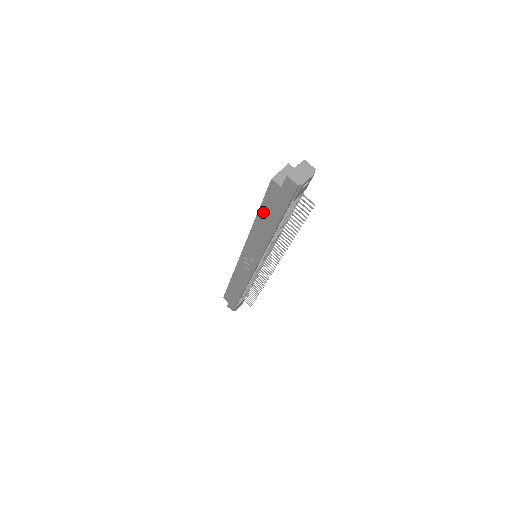
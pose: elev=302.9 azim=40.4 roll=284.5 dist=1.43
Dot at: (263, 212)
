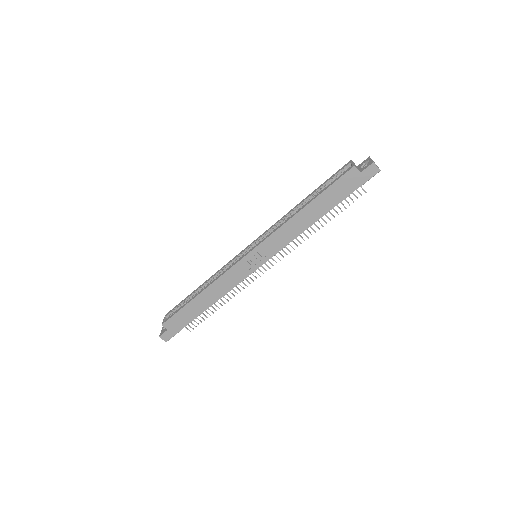
Dot at: (321, 198)
